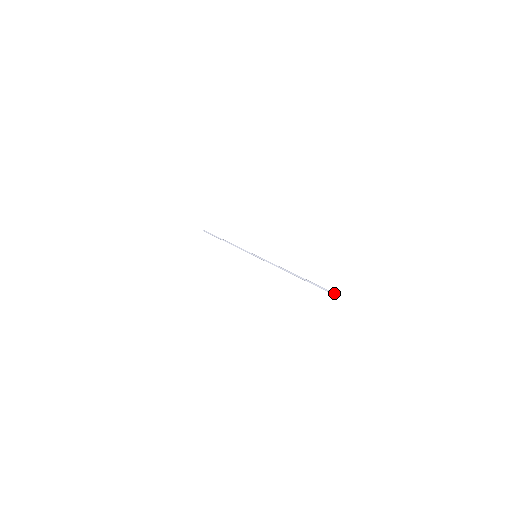
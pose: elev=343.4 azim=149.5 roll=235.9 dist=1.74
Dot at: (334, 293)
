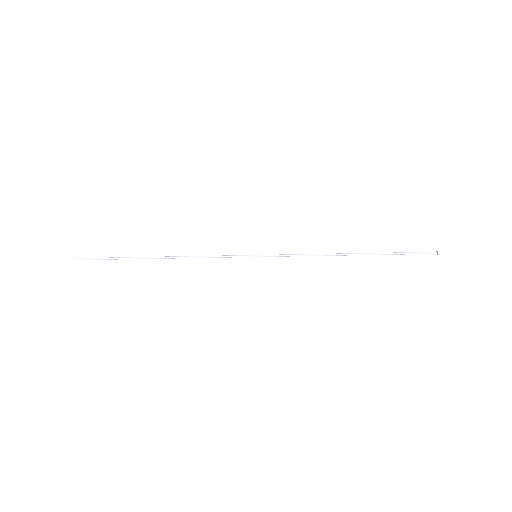
Dot at: occluded
